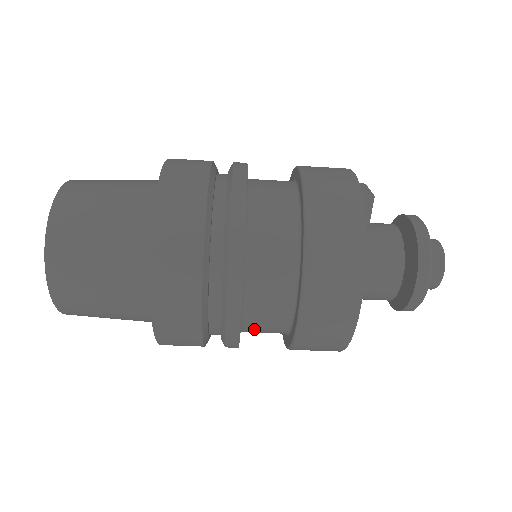
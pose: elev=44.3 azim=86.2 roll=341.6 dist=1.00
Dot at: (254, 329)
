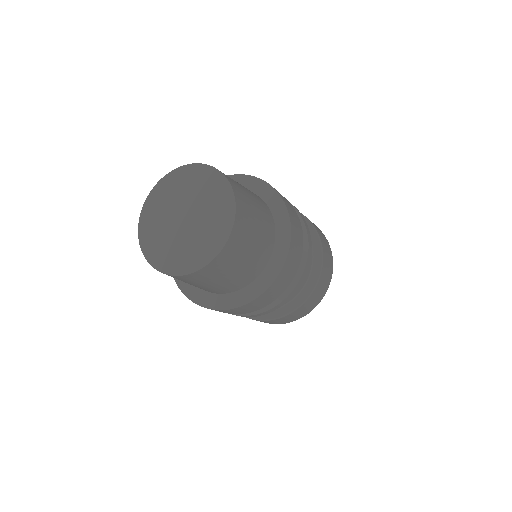
Dot at: occluded
